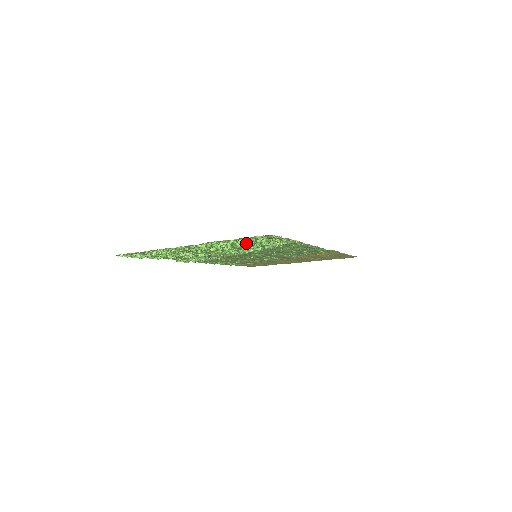
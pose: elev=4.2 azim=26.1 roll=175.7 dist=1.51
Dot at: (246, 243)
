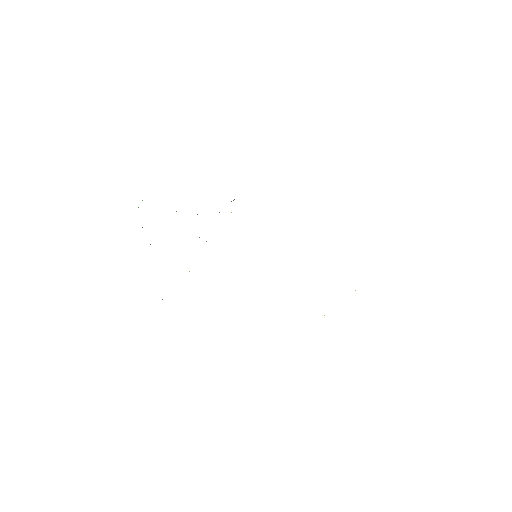
Dot at: occluded
